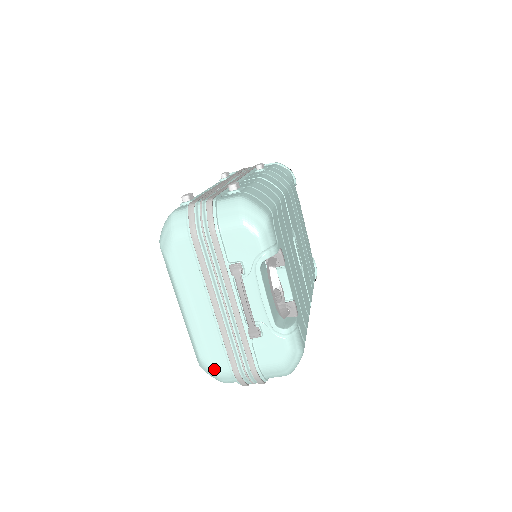
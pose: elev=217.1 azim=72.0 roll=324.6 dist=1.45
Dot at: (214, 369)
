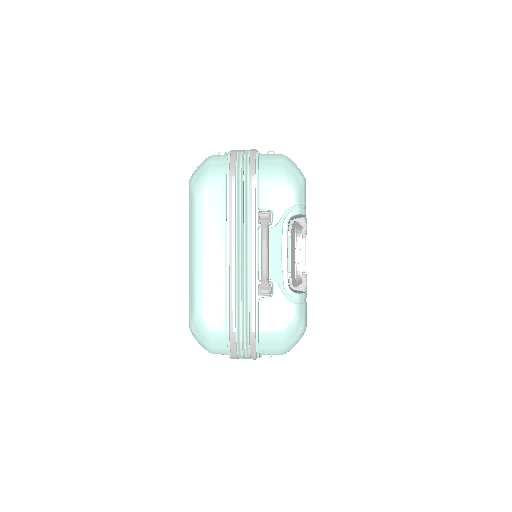
Dot at: (208, 327)
